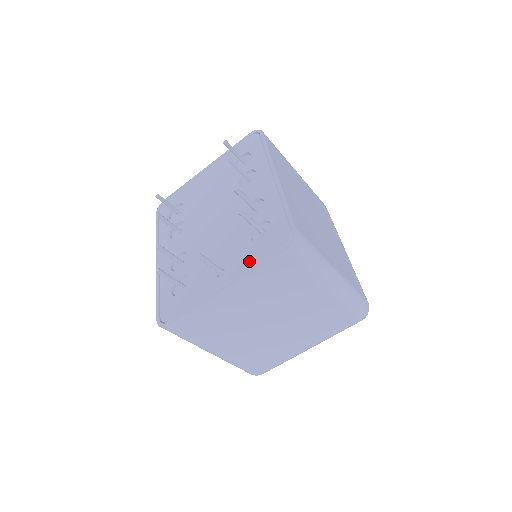
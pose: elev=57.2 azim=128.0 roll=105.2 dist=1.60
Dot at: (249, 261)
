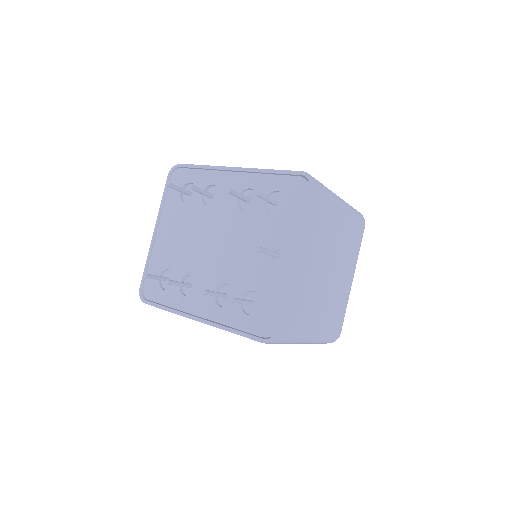
Dot at: (292, 223)
